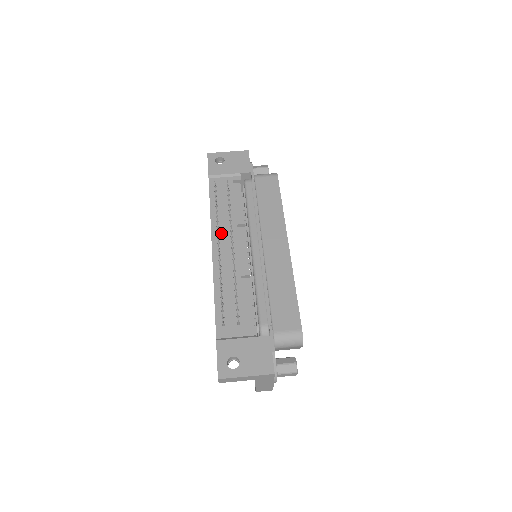
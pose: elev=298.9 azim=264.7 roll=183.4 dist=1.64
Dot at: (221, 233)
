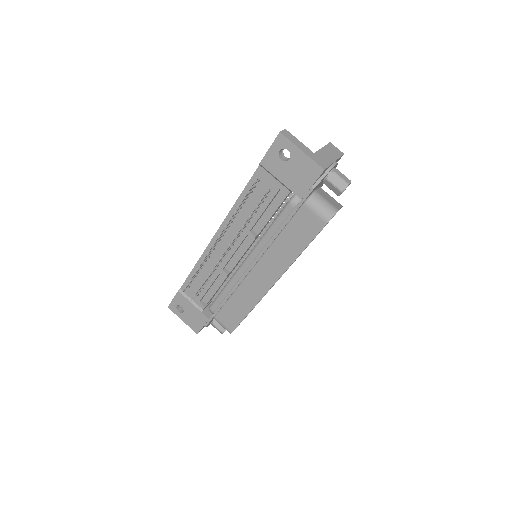
Dot at: (230, 230)
